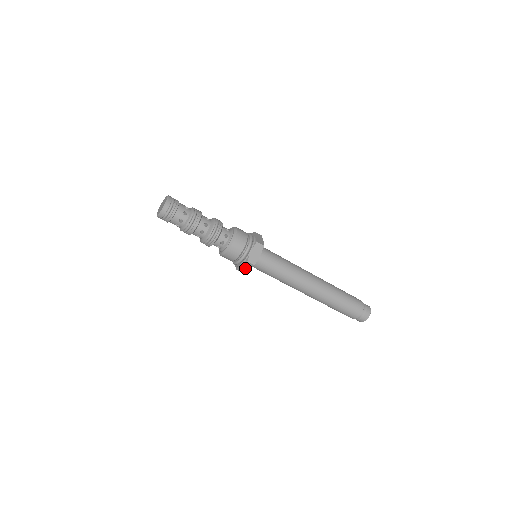
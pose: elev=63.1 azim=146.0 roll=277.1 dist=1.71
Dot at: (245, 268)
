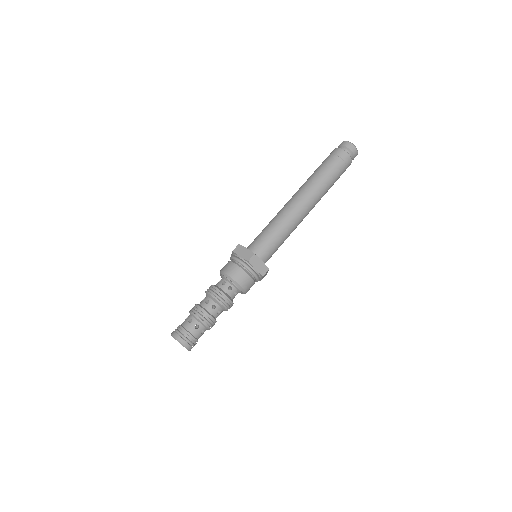
Dot at: occluded
